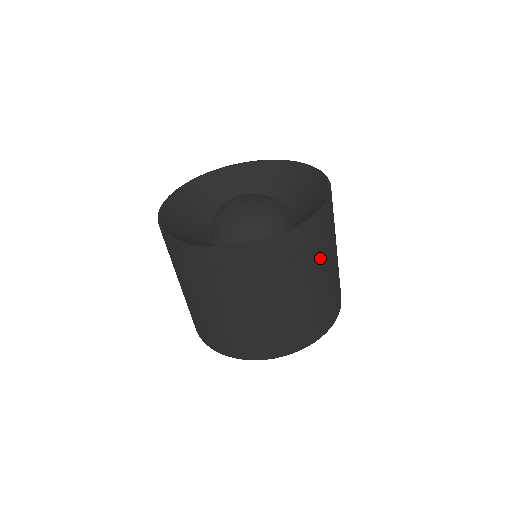
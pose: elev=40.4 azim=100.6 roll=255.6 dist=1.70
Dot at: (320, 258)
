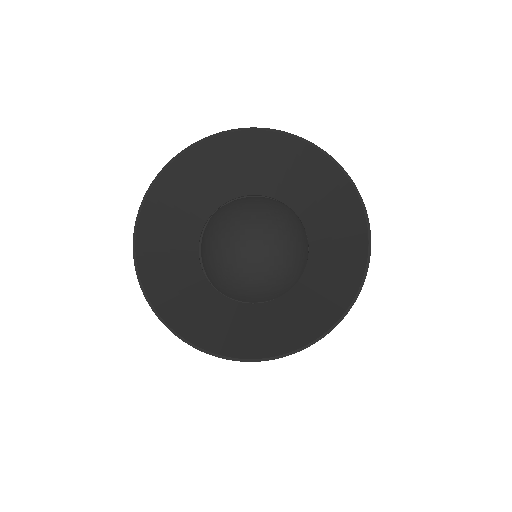
Dot at: occluded
